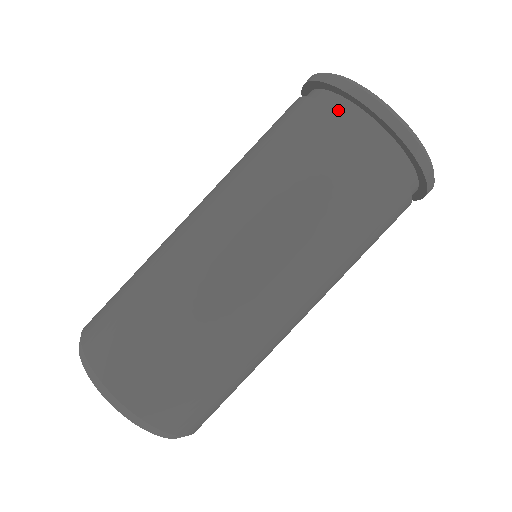
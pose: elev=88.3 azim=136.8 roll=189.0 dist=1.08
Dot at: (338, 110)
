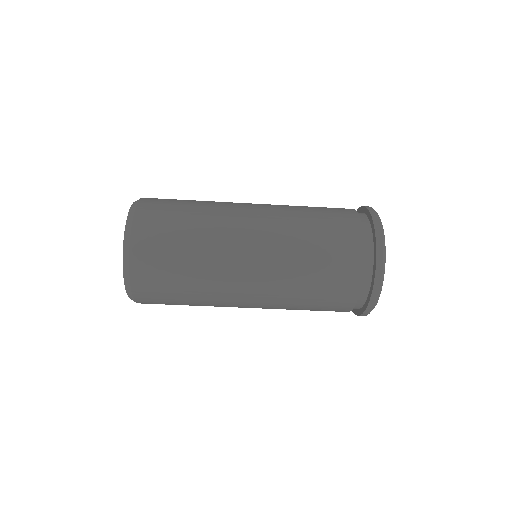
Dot at: (363, 278)
